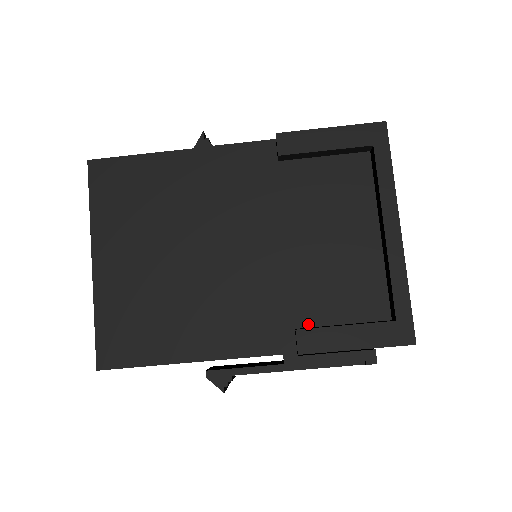
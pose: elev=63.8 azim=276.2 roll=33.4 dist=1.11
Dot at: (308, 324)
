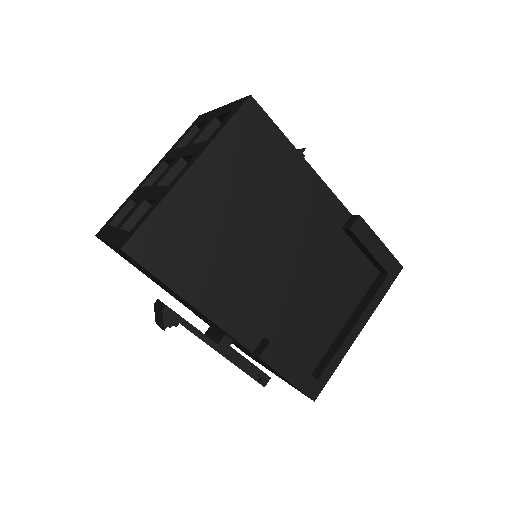
Dot at: (273, 341)
